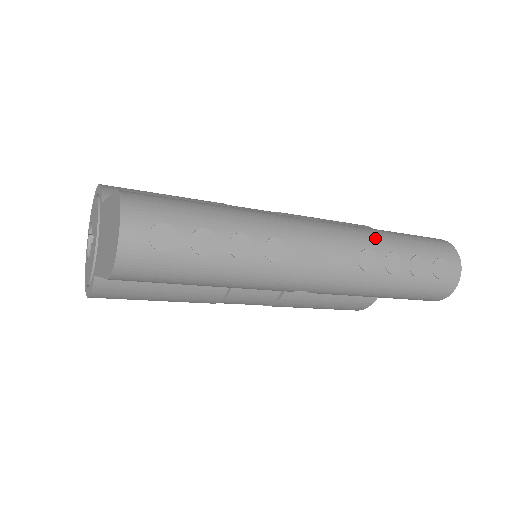
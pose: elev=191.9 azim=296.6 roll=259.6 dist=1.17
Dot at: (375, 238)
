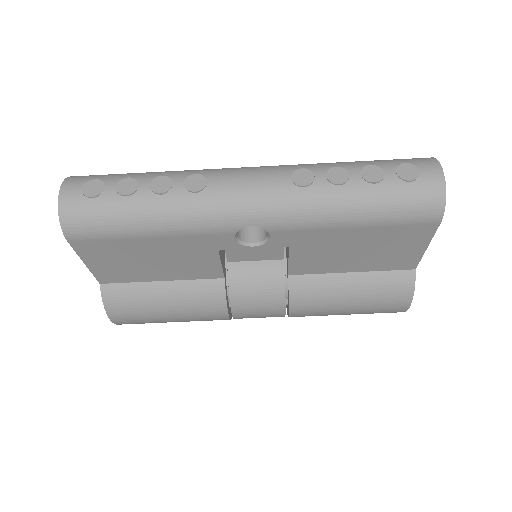
Dot at: (315, 164)
